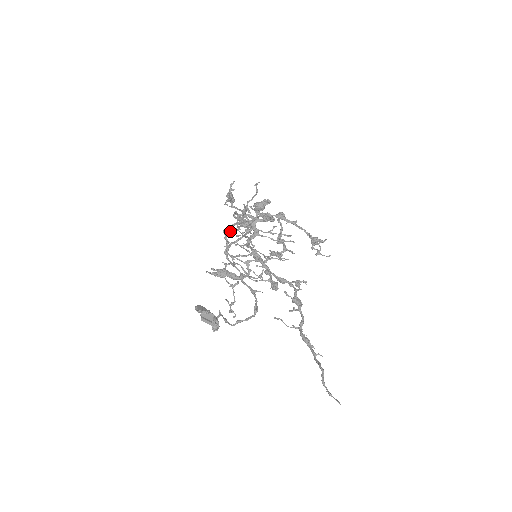
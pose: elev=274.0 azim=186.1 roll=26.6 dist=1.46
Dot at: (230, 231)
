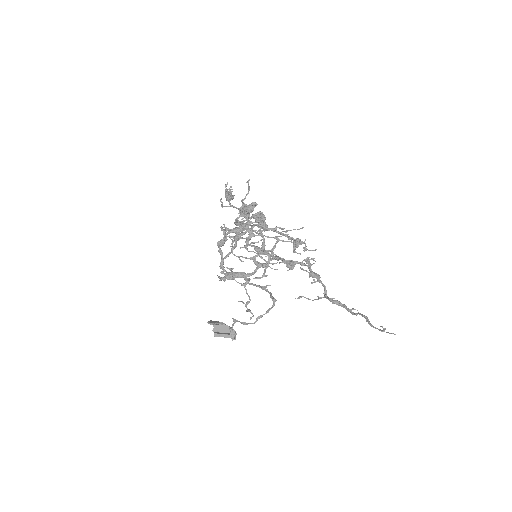
Dot at: (226, 239)
